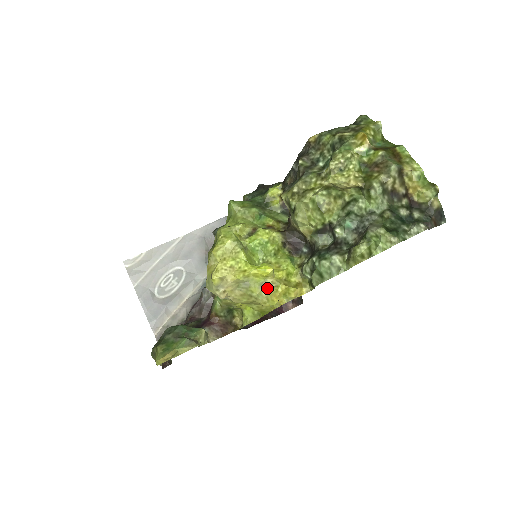
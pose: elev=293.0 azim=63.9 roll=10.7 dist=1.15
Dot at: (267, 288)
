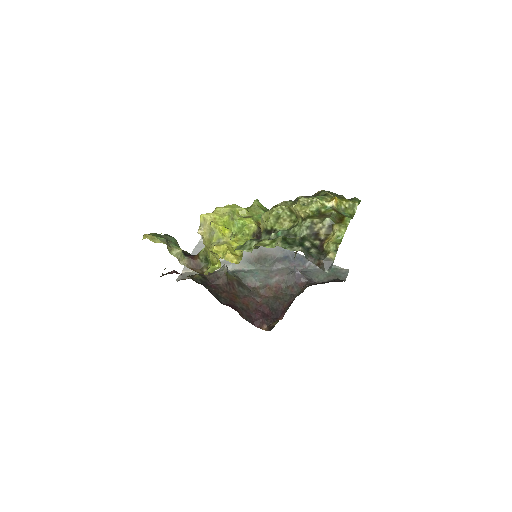
Dot at: (219, 242)
